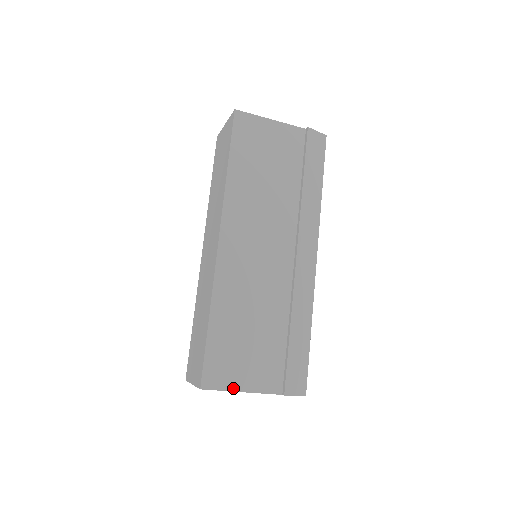
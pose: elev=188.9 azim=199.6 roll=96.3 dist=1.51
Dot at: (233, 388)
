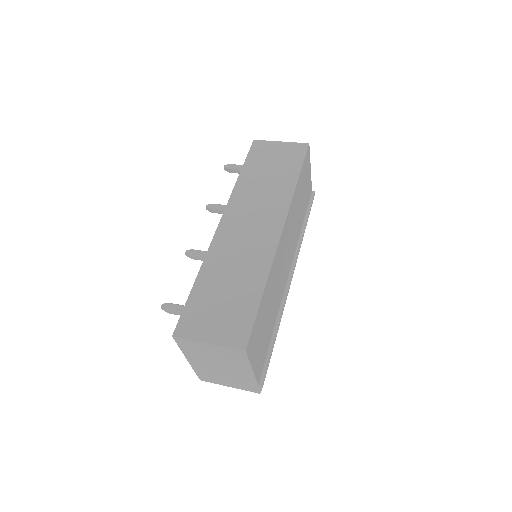
Dot at: (252, 362)
